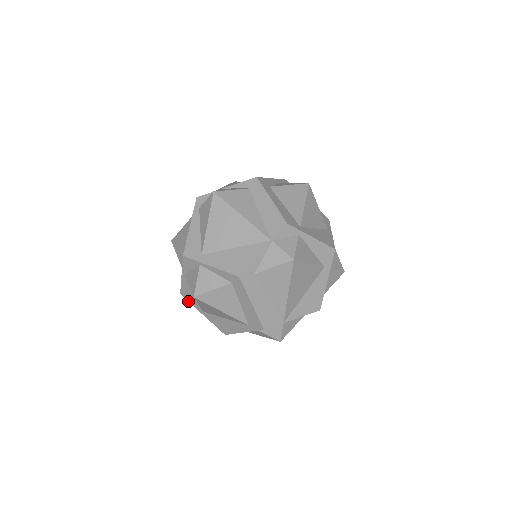
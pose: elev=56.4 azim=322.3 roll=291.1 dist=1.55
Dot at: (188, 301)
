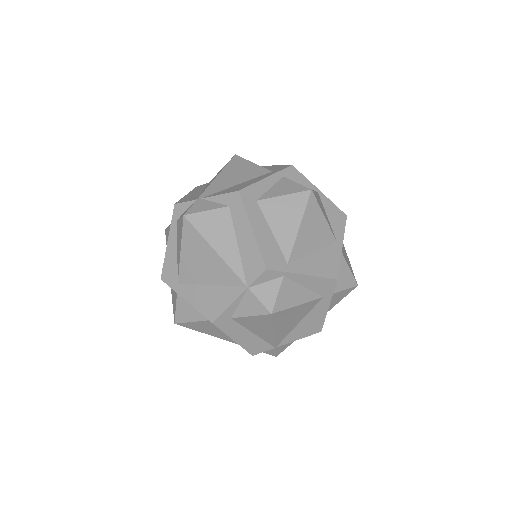
Dot at: occluded
